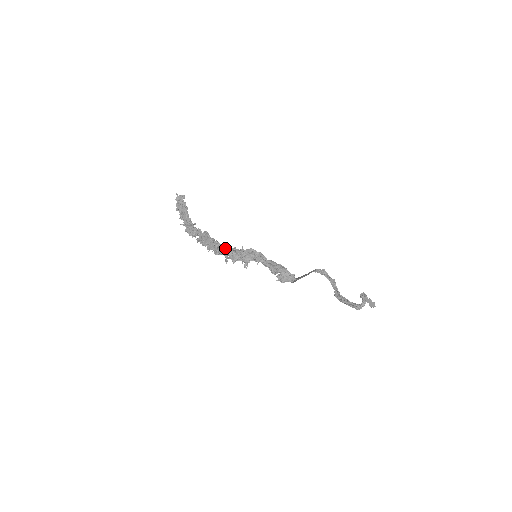
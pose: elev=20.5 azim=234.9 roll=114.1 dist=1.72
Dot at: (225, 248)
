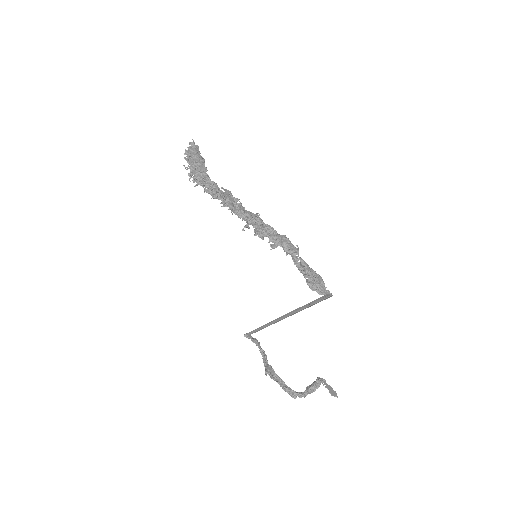
Dot at: (255, 214)
